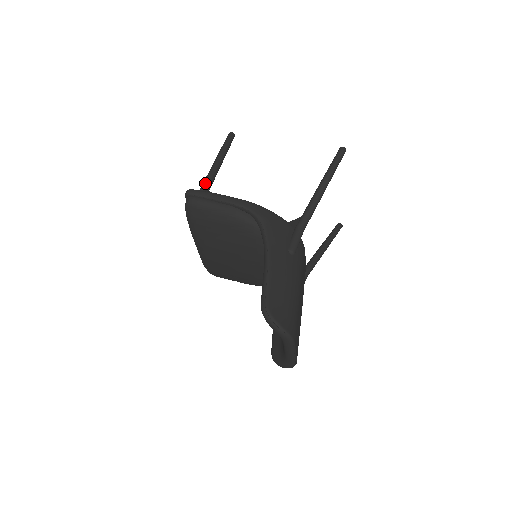
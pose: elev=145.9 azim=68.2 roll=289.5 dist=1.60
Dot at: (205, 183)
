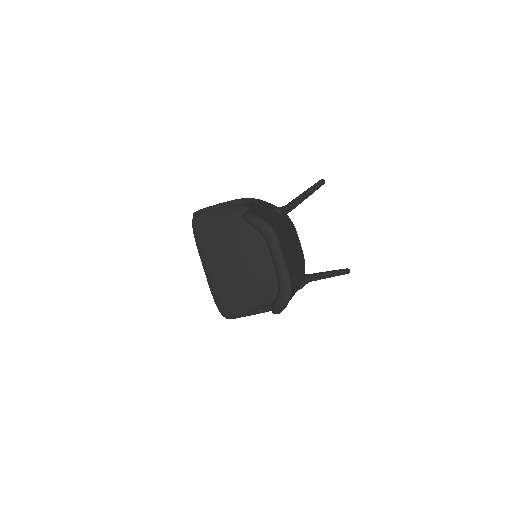
Dot at: occluded
